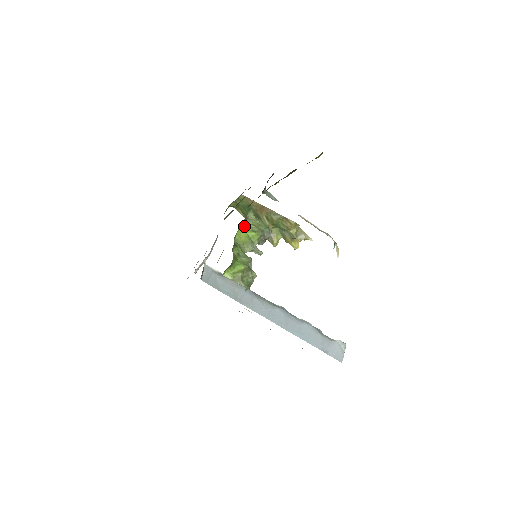
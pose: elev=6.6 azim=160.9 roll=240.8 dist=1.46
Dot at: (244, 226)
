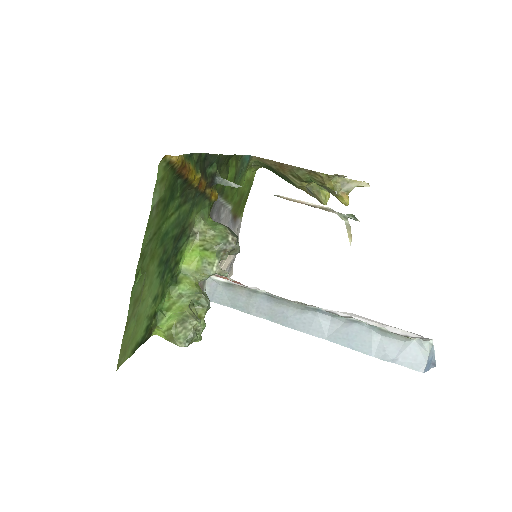
Dot at: (195, 245)
